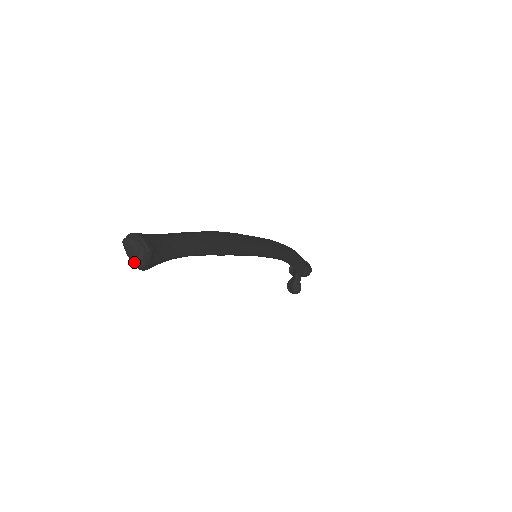
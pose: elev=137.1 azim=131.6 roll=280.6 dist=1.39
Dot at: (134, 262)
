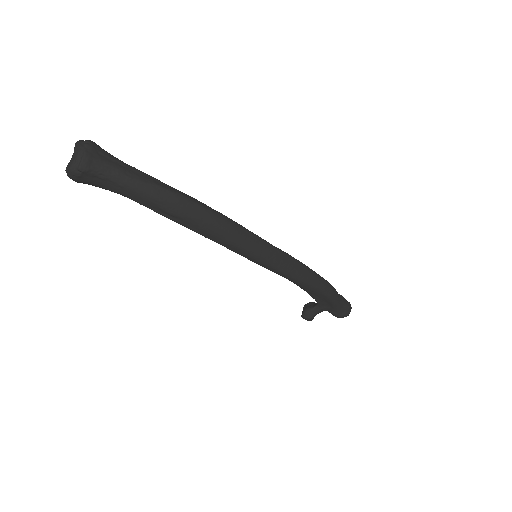
Dot at: (66, 167)
